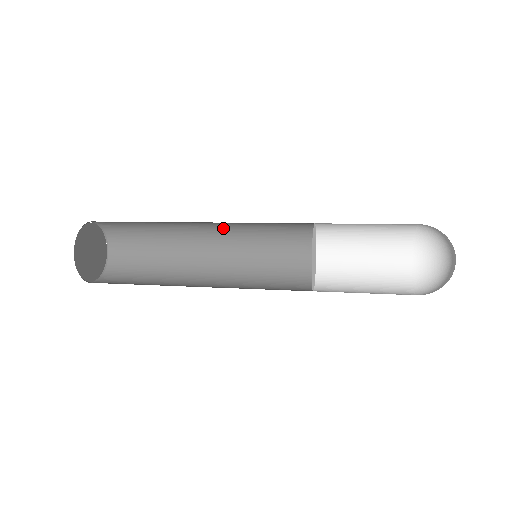
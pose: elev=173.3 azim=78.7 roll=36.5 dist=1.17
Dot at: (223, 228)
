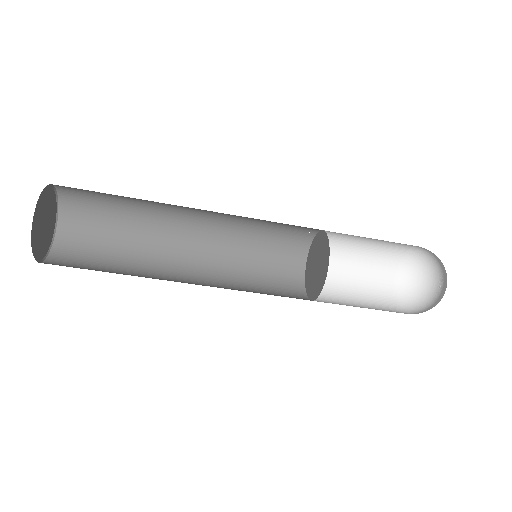
Dot at: (215, 222)
